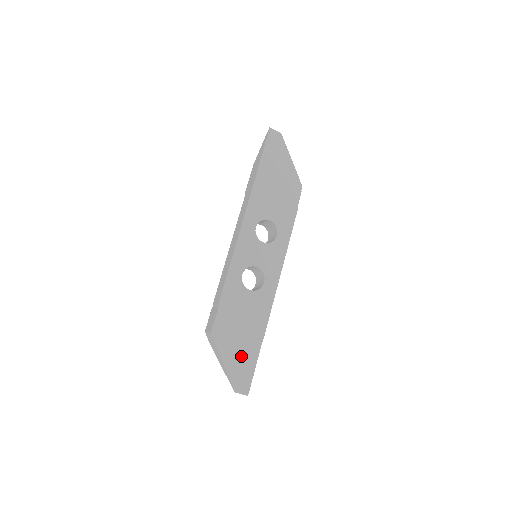
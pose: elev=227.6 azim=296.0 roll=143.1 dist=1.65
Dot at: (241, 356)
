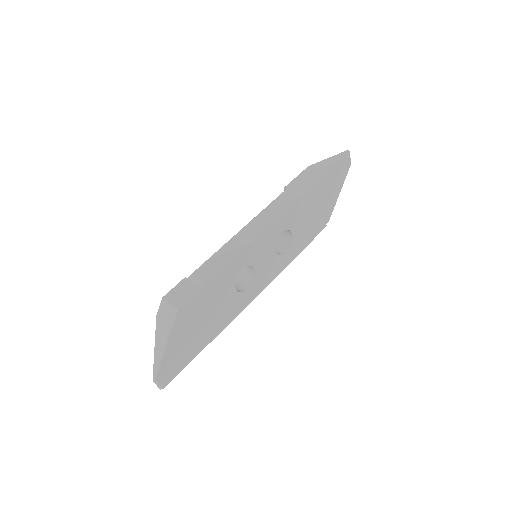
Dot at: (184, 348)
